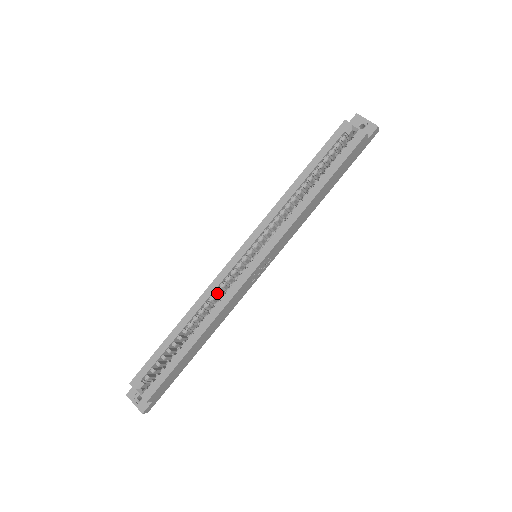
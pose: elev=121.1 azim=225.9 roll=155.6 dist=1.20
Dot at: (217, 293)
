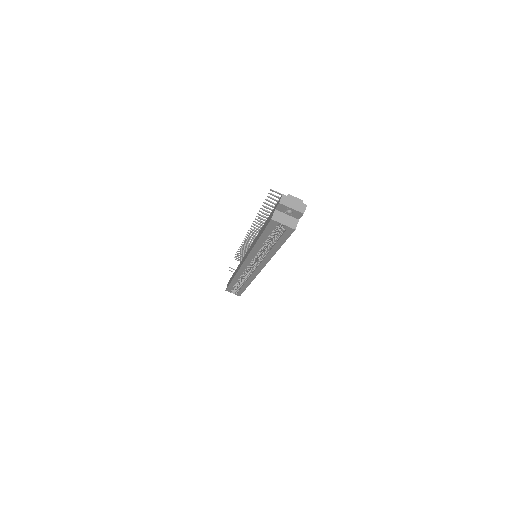
Dot at: occluded
